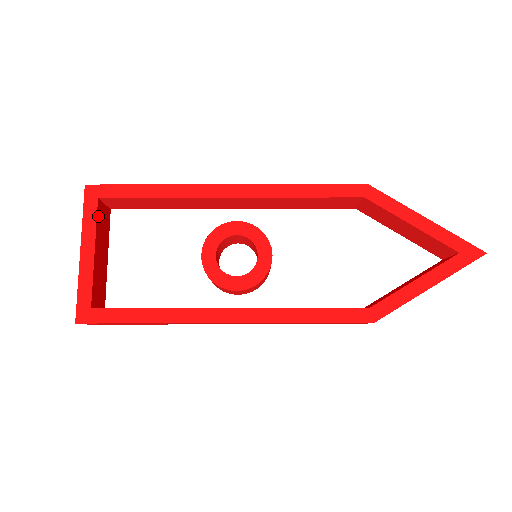
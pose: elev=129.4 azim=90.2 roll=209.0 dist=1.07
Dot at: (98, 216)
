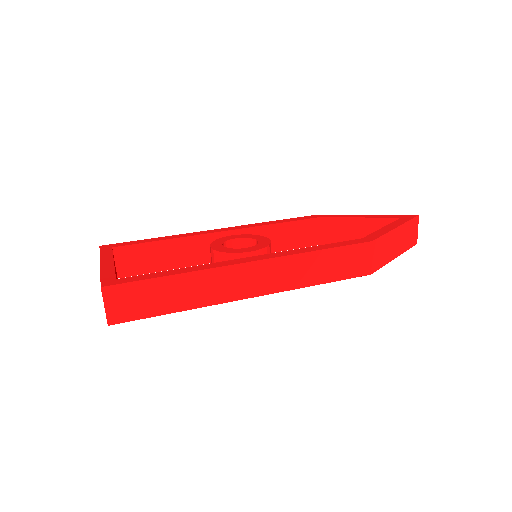
Dot at: (113, 255)
